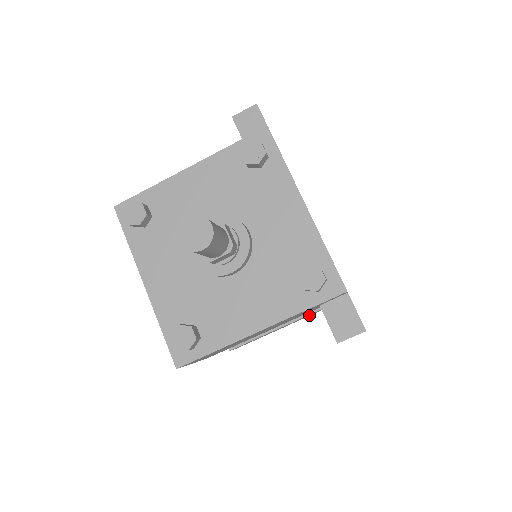
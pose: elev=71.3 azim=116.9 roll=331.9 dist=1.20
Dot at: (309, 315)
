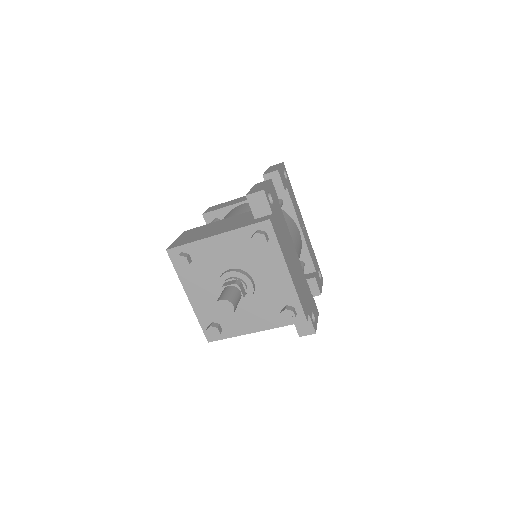
Dot at: occluded
